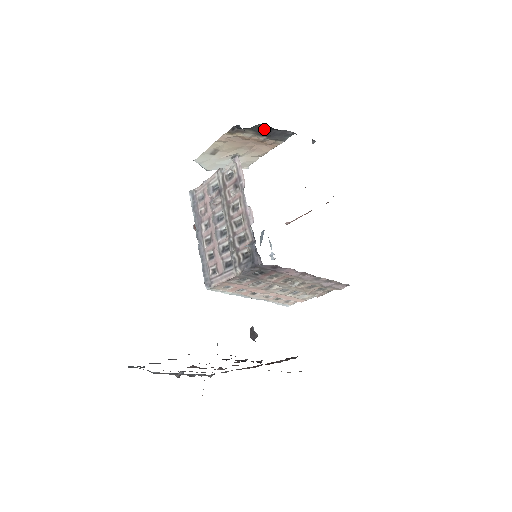
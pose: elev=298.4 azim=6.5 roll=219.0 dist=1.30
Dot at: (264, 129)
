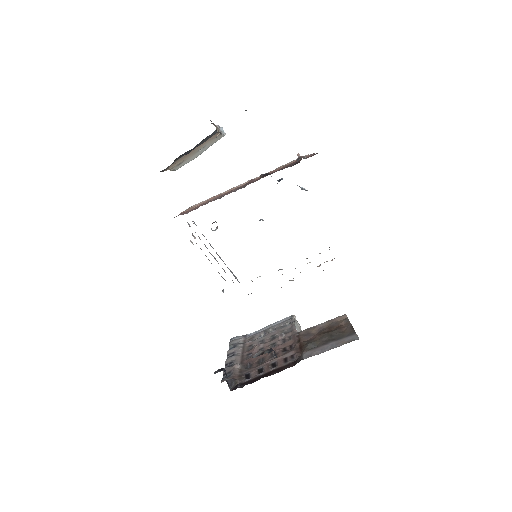
Dot at: (185, 153)
